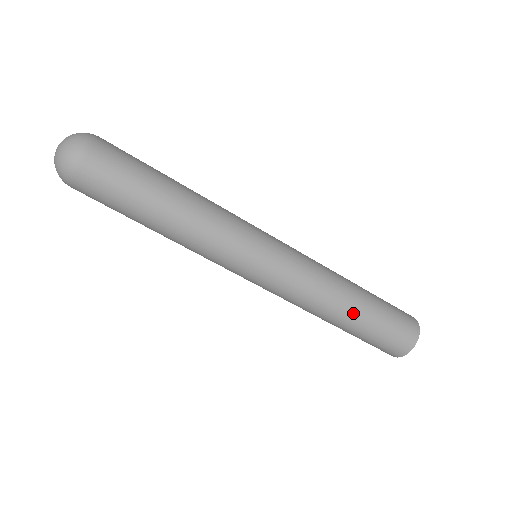
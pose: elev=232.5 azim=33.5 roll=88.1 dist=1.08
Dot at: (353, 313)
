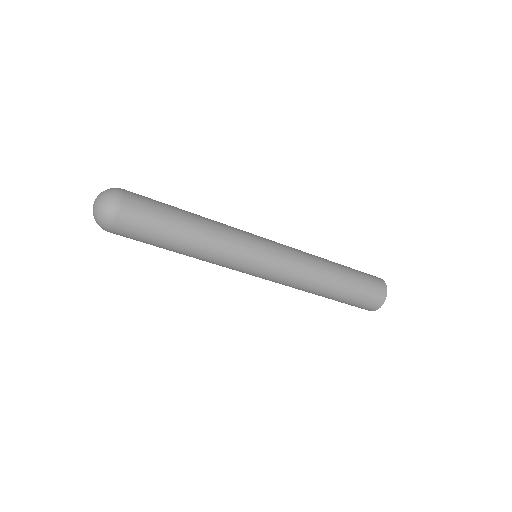
Dot at: (337, 284)
